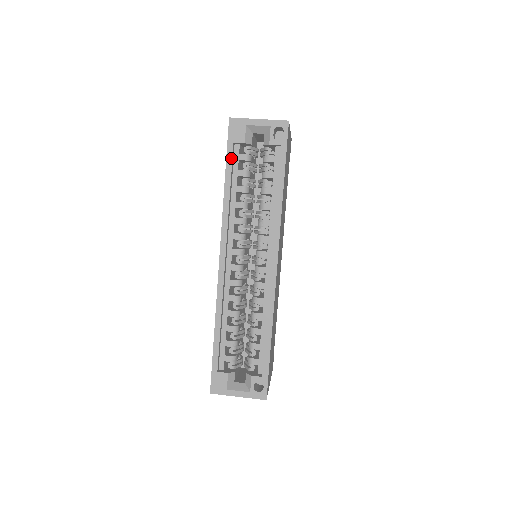
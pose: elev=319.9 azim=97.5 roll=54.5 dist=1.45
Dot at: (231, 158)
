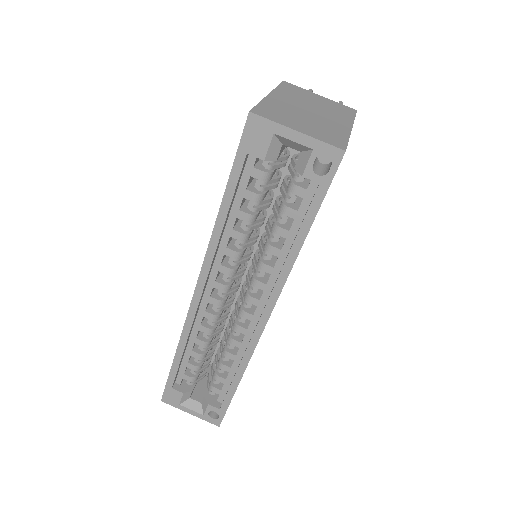
Dot at: (238, 175)
